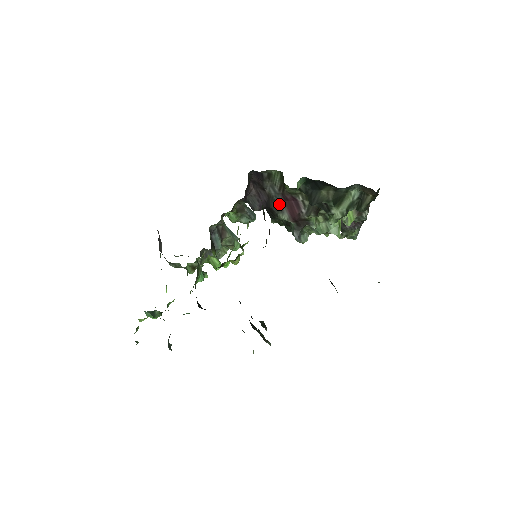
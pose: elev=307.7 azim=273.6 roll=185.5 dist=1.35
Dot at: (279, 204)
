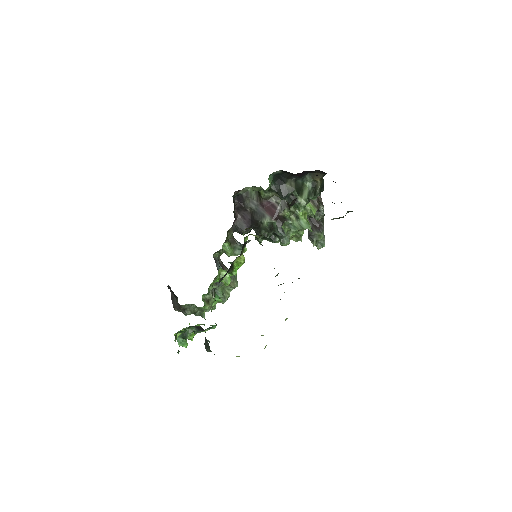
Dot at: (260, 213)
